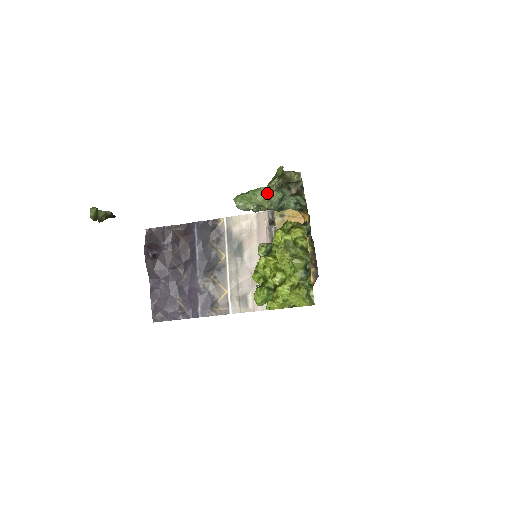
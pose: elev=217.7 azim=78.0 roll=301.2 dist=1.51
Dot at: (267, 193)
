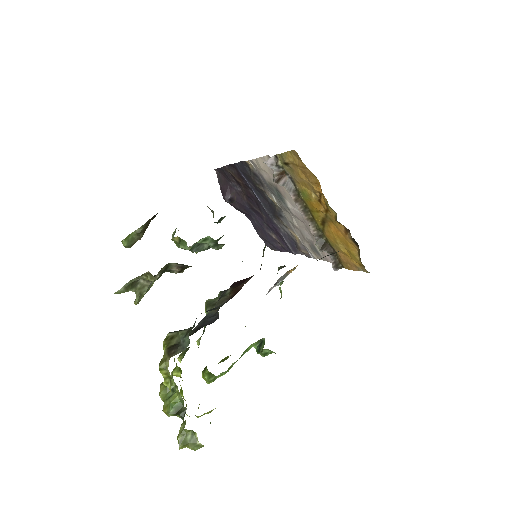
Dot at: (151, 285)
